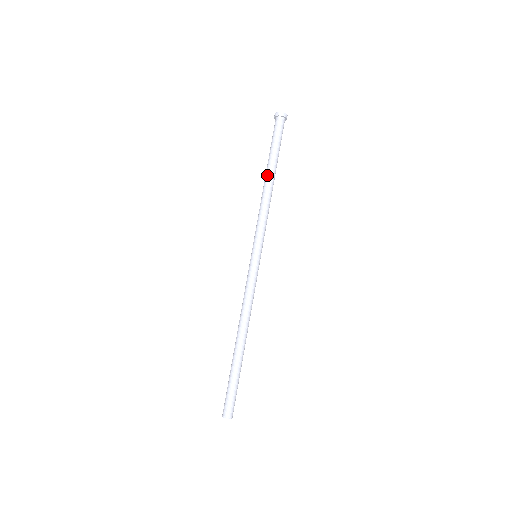
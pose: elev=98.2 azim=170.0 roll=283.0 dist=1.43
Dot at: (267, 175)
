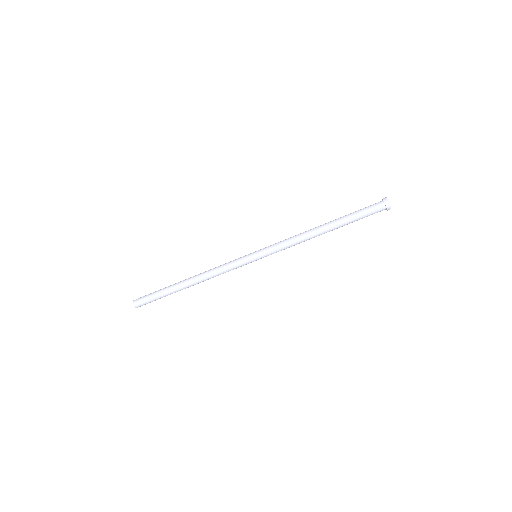
Dot at: (327, 230)
